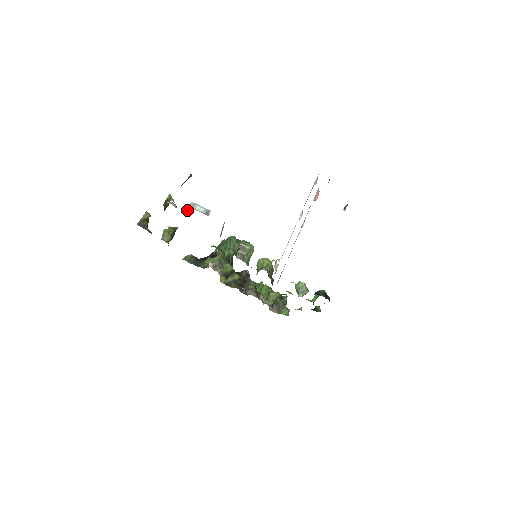
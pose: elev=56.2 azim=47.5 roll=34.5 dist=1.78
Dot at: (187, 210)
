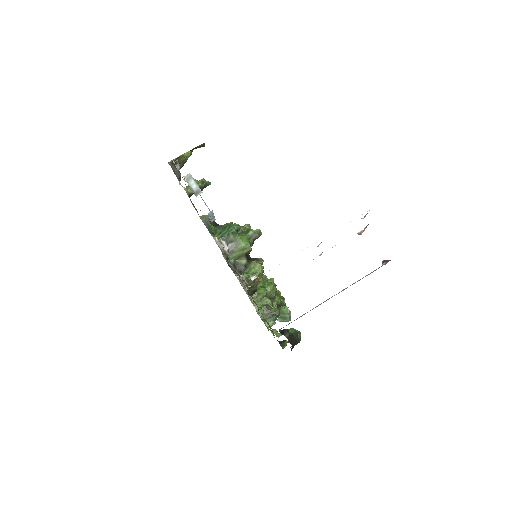
Dot at: occluded
